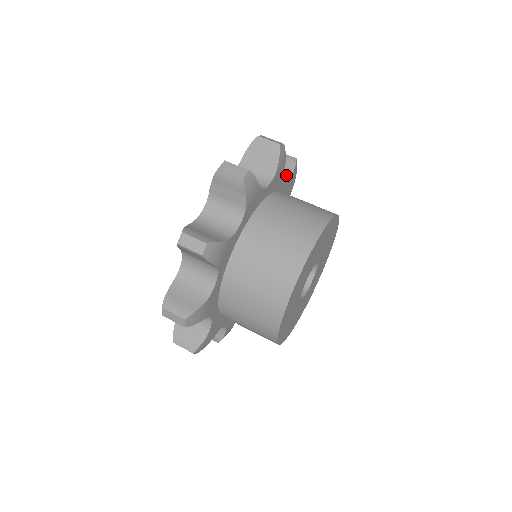
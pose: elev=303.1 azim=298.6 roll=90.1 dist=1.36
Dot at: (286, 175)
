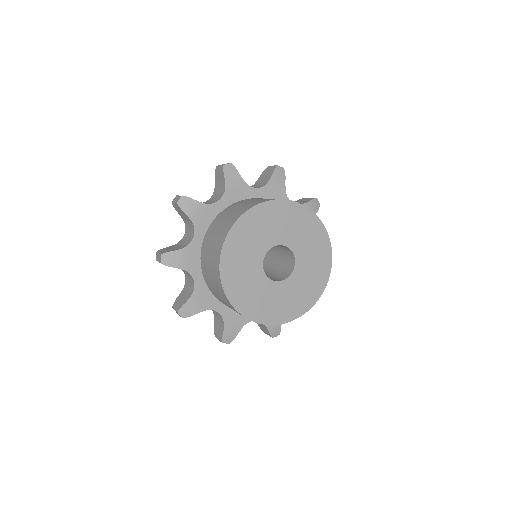
Dot at: occluded
